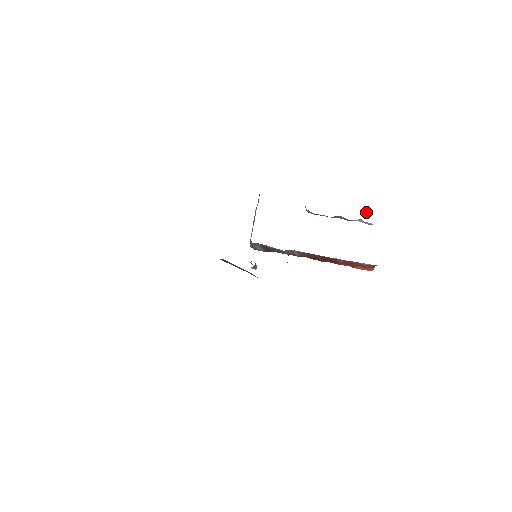
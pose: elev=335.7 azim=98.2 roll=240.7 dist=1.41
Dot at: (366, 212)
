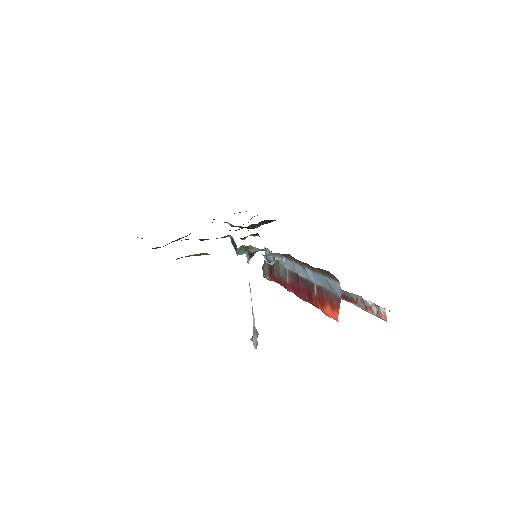
Dot at: occluded
